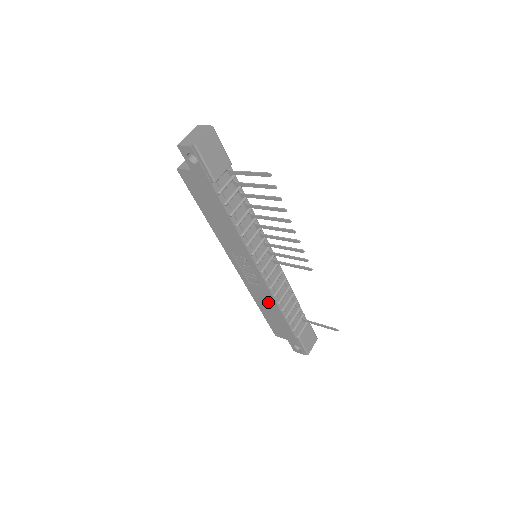
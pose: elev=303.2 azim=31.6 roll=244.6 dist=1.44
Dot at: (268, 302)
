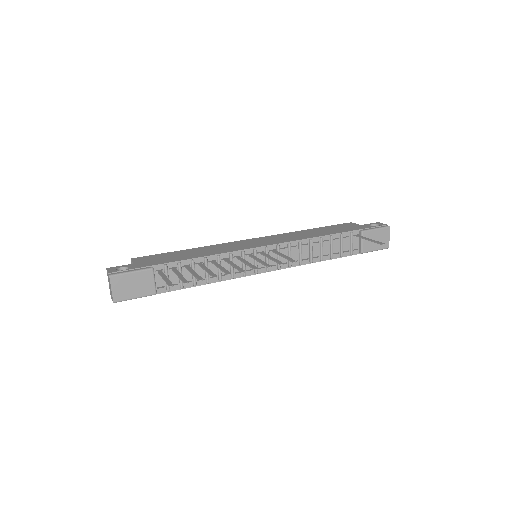
Dot at: occluded
